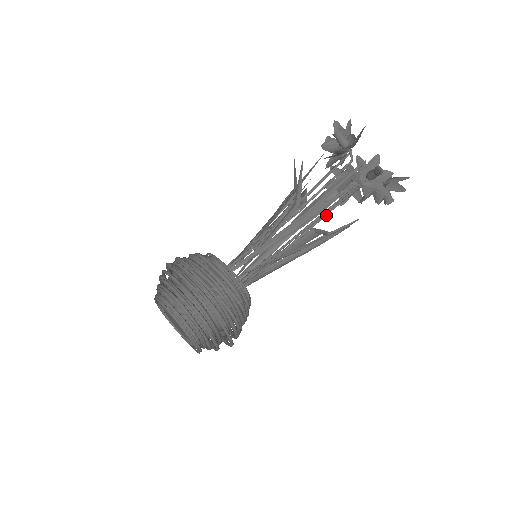
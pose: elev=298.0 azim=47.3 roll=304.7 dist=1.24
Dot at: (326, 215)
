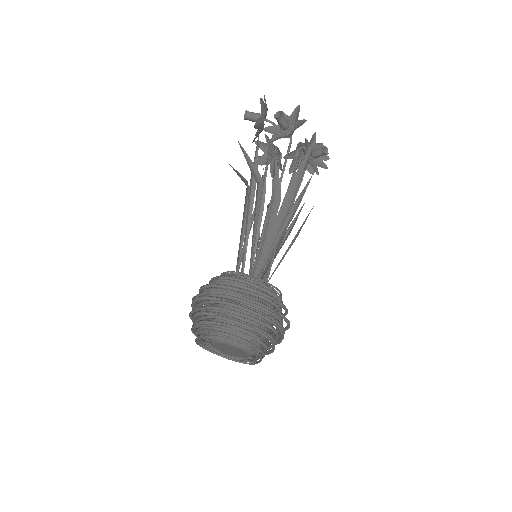
Dot at: occluded
